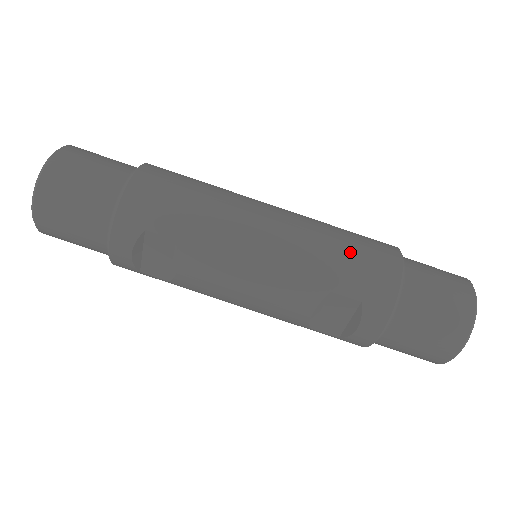
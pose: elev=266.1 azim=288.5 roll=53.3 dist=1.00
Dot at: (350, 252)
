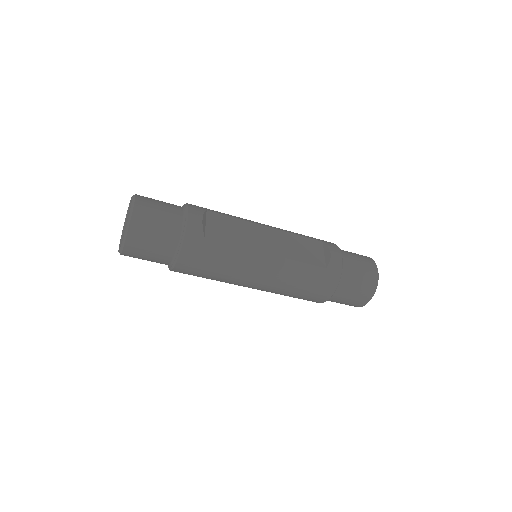
Dot at: (297, 297)
